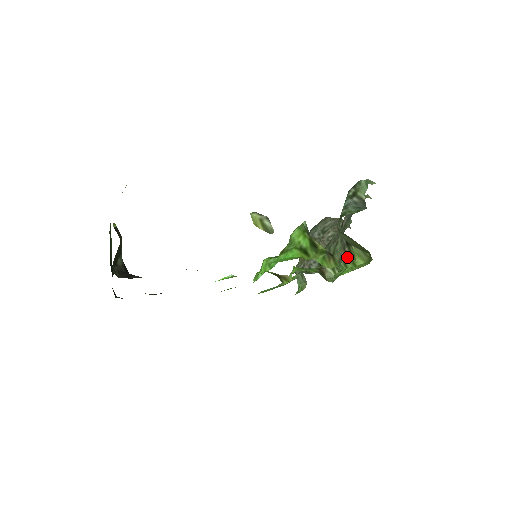
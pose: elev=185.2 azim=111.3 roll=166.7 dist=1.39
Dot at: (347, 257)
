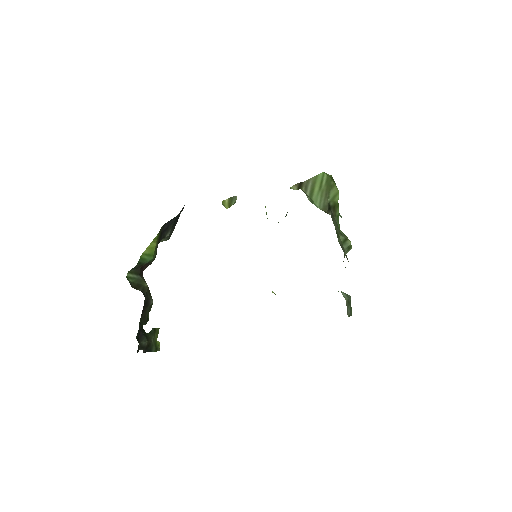
Dot at: (335, 213)
